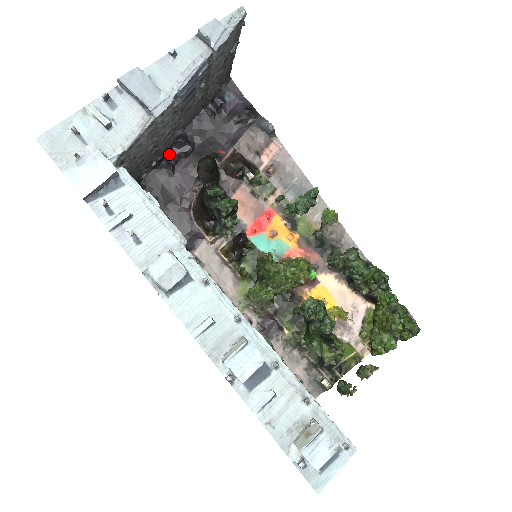
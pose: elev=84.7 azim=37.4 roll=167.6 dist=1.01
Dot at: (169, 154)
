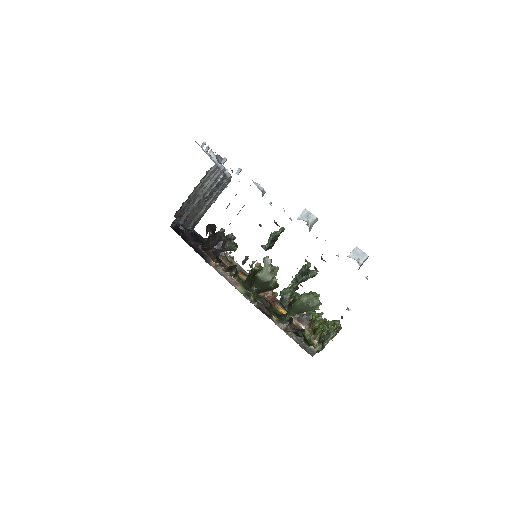
Dot at: (181, 227)
